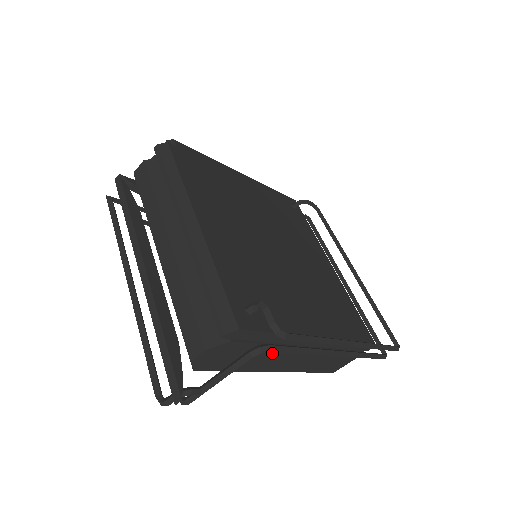
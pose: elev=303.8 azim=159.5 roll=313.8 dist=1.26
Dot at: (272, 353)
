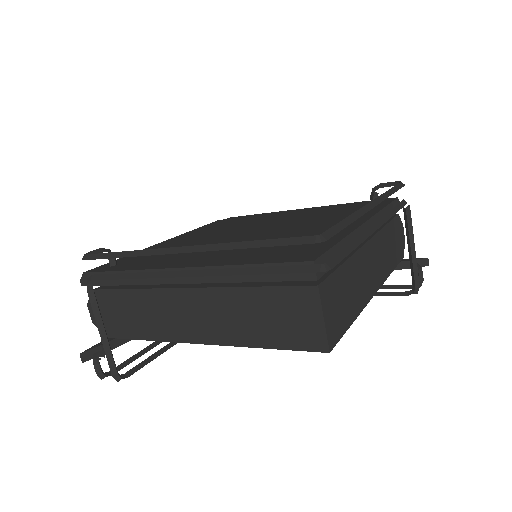
Dot at: (150, 304)
